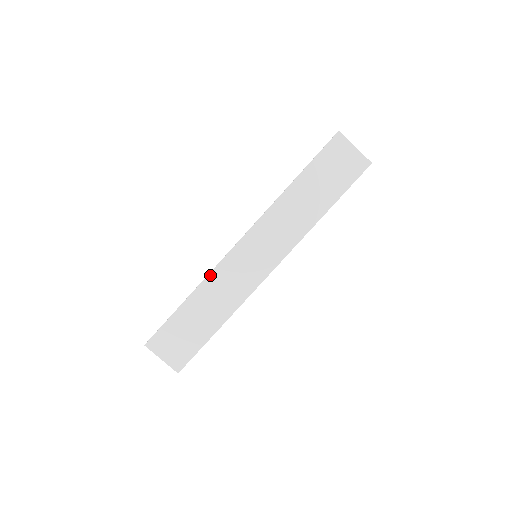
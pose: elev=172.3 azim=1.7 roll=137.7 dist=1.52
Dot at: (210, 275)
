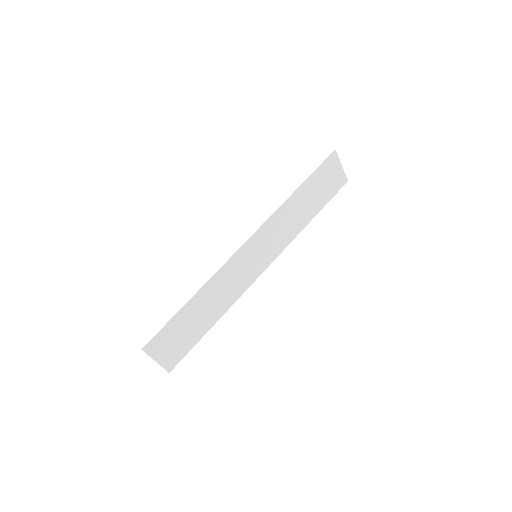
Dot at: (217, 274)
